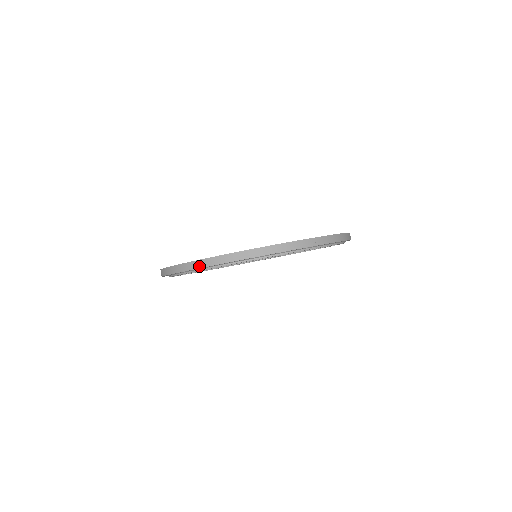
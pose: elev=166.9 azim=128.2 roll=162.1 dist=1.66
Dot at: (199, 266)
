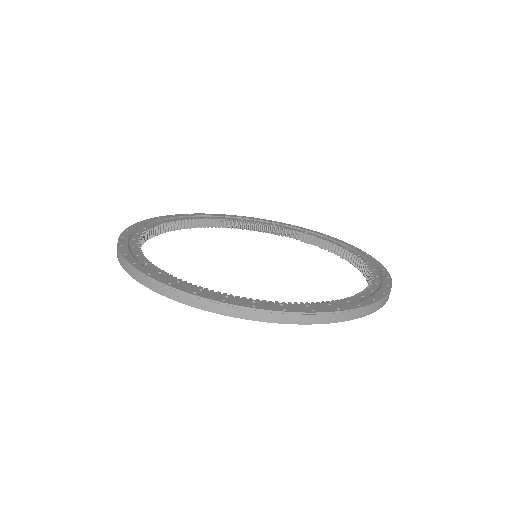
Dot at: (262, 318)
